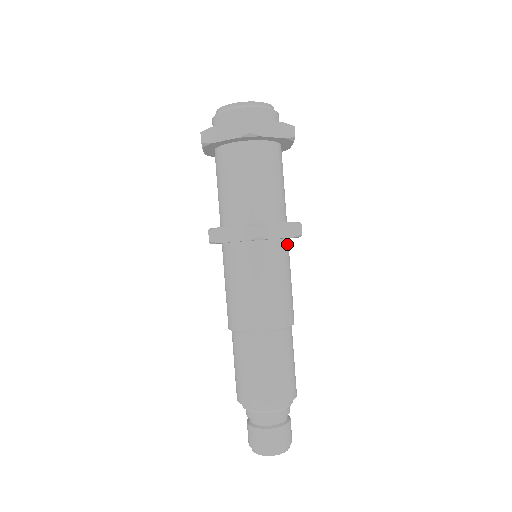
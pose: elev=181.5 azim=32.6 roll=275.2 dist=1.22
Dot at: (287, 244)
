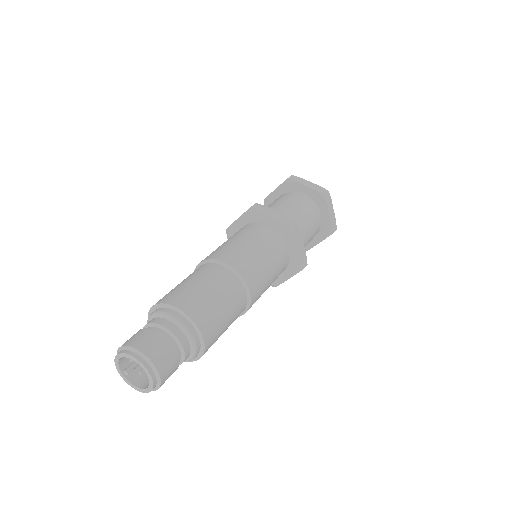
Dot at: (281, 241)
